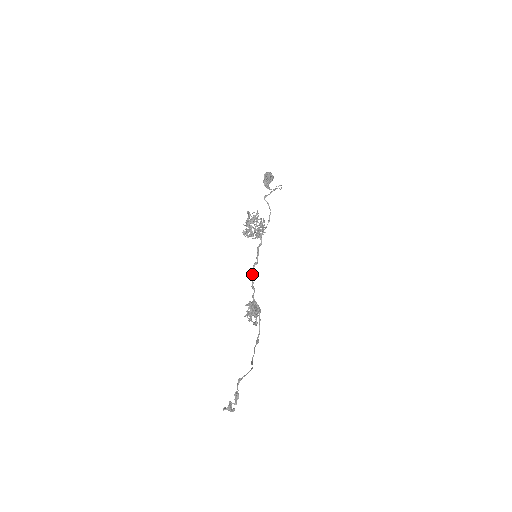
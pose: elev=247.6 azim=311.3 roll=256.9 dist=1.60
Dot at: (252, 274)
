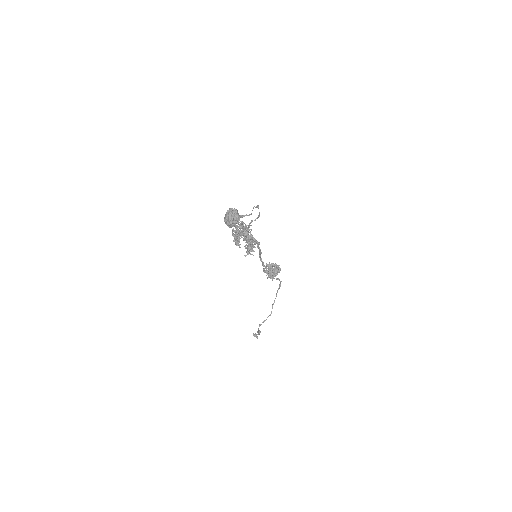
Dot at: (260, 258)
